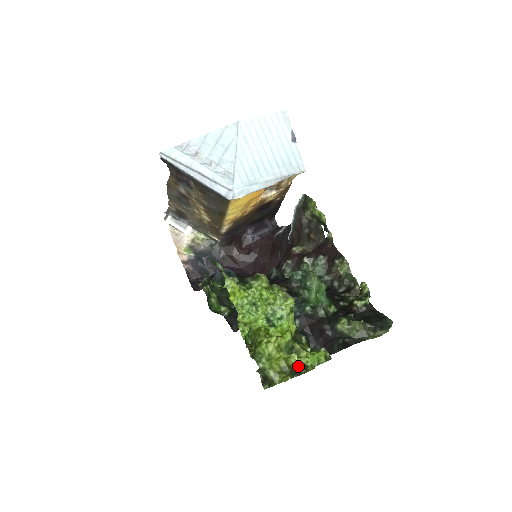
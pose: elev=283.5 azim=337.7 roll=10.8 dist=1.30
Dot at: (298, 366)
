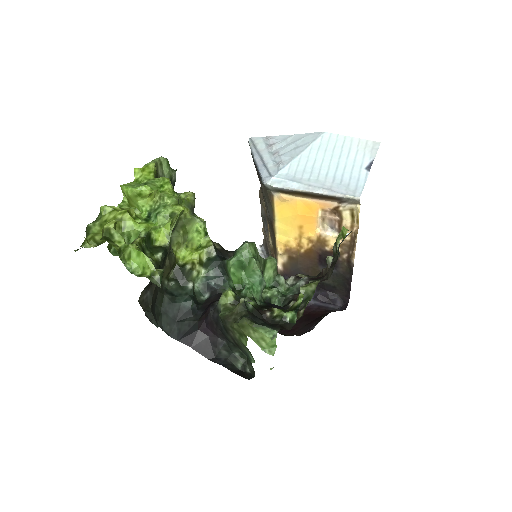
Dot at: (105, 233)
